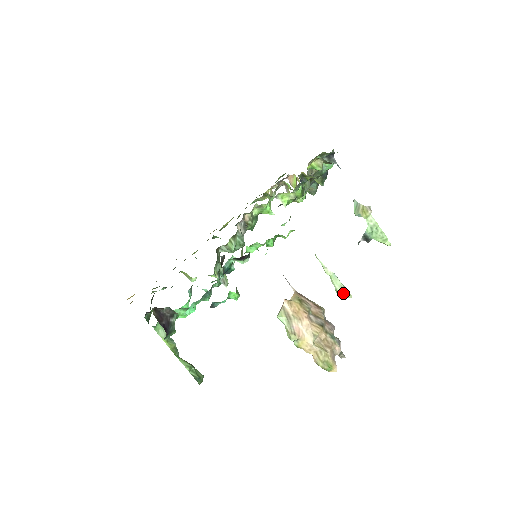
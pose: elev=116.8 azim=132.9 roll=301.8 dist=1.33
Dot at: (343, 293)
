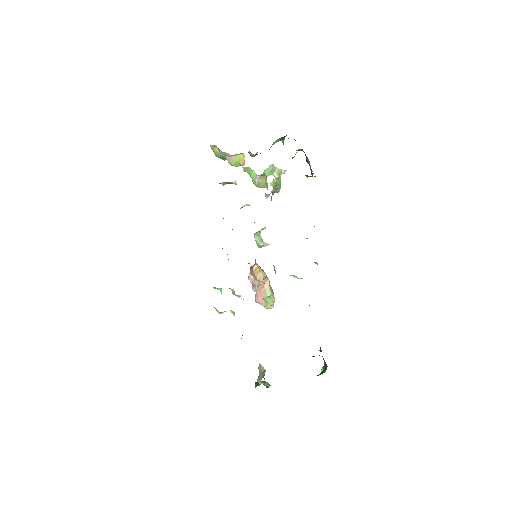
Dot at: (263, 245)
